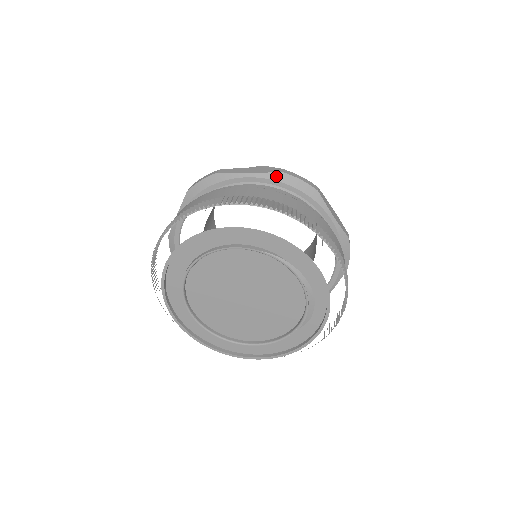
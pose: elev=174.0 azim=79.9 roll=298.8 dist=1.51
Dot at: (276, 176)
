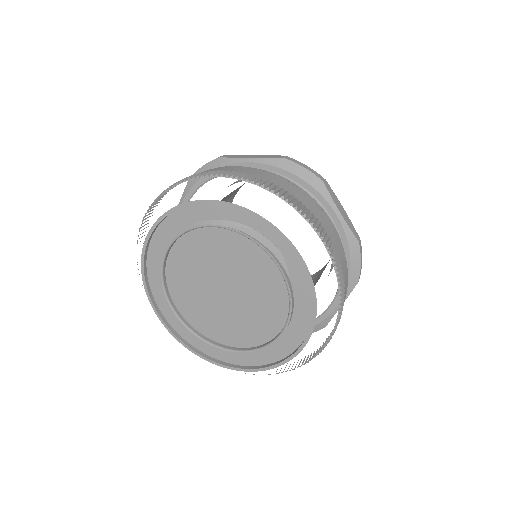
Dot at: (190, 184)
